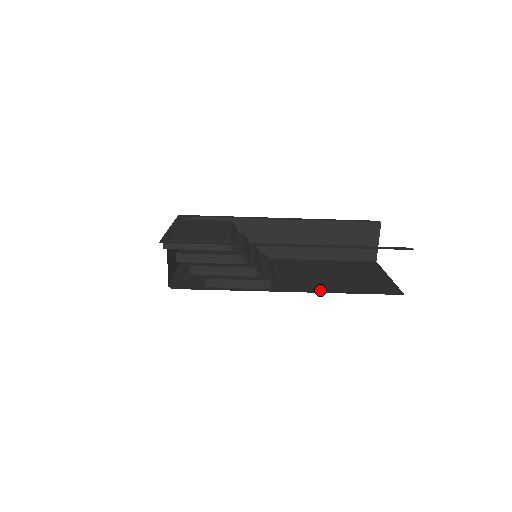
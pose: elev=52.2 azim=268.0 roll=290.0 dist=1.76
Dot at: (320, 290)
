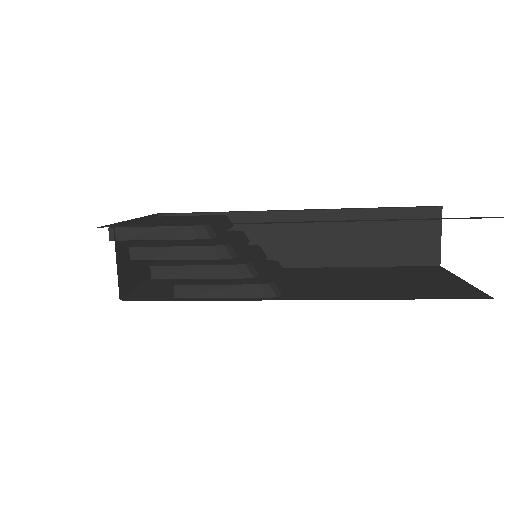
Dot at: (351, 297)
